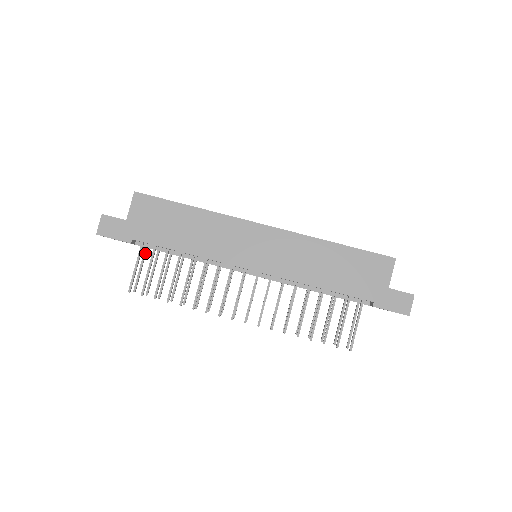
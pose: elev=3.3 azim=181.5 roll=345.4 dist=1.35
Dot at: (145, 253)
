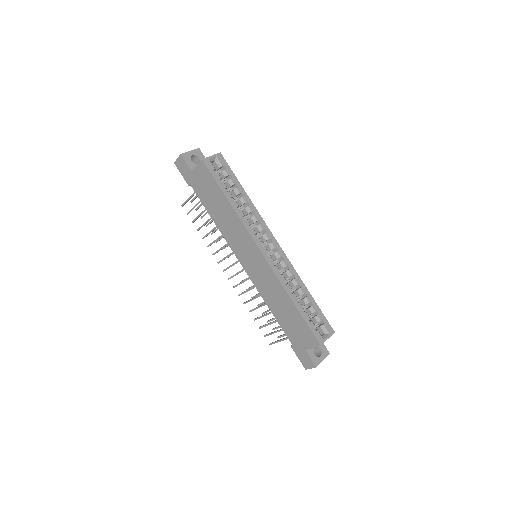
Dot at: occluded
